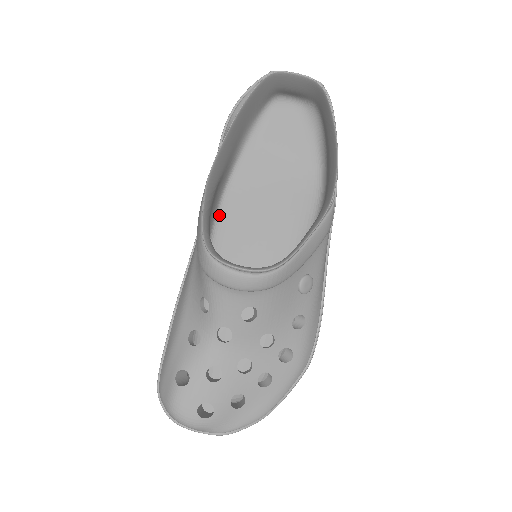
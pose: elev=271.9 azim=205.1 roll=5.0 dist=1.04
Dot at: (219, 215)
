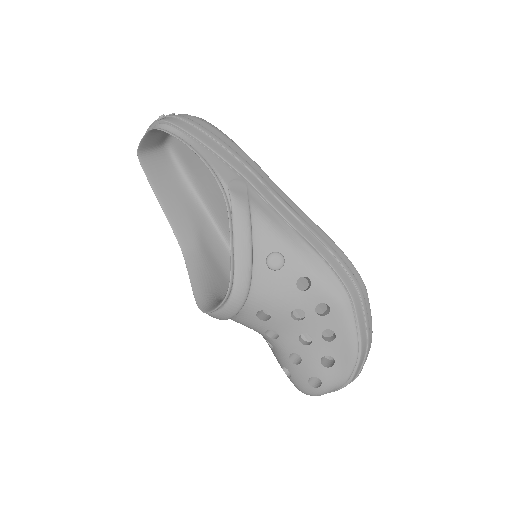
Dot at: (228, 243)
